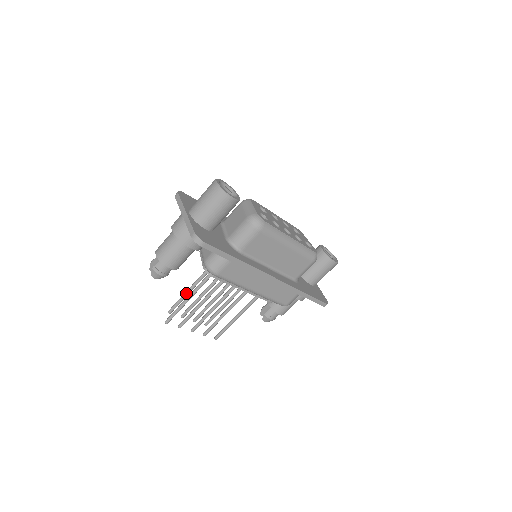
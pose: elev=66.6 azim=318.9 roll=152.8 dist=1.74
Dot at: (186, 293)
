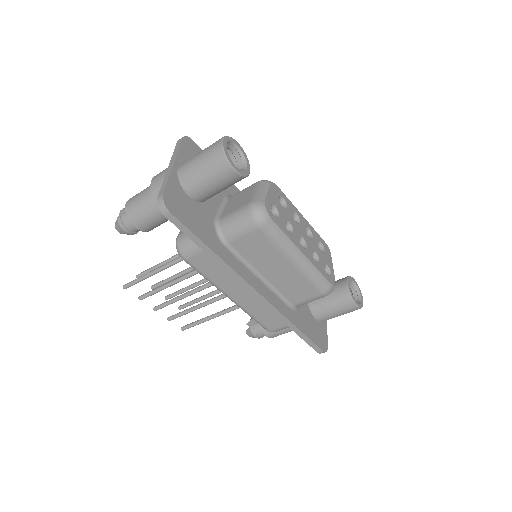
Dot at: (161, 263)
